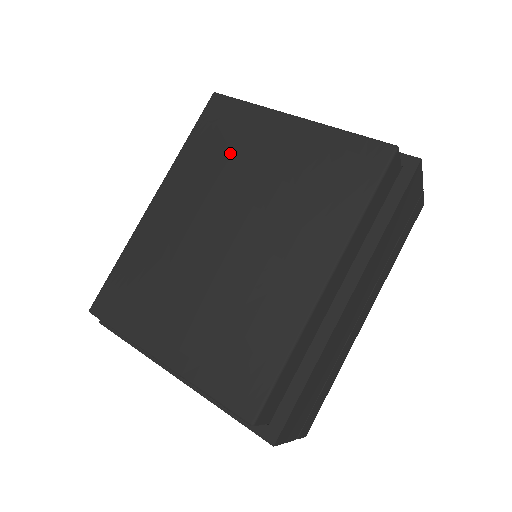
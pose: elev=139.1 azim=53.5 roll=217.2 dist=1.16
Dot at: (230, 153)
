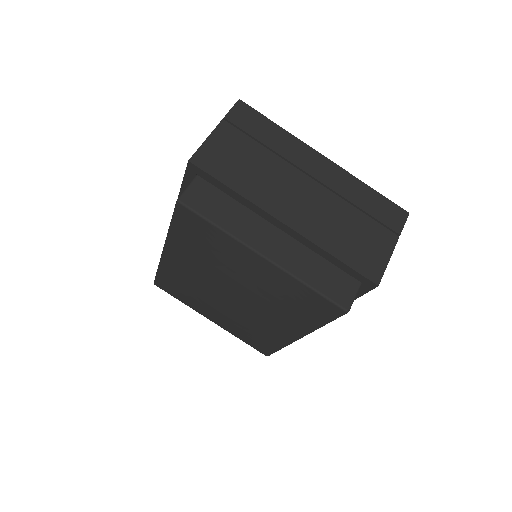
Dot at: (214, 262)
